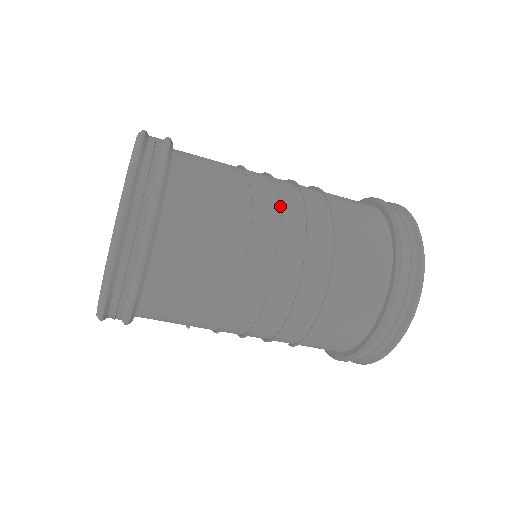
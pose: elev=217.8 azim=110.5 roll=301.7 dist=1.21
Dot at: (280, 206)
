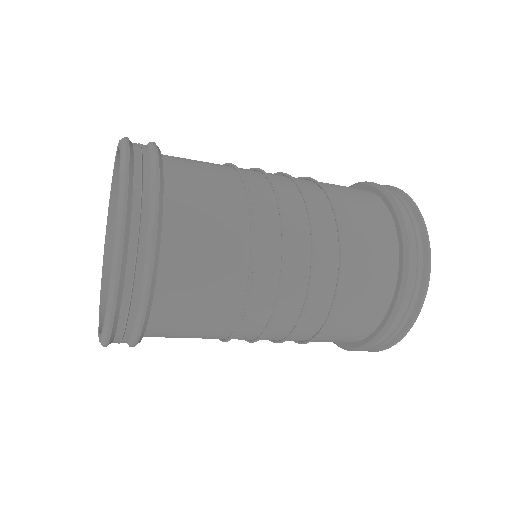
Dot at: (284, 248)
